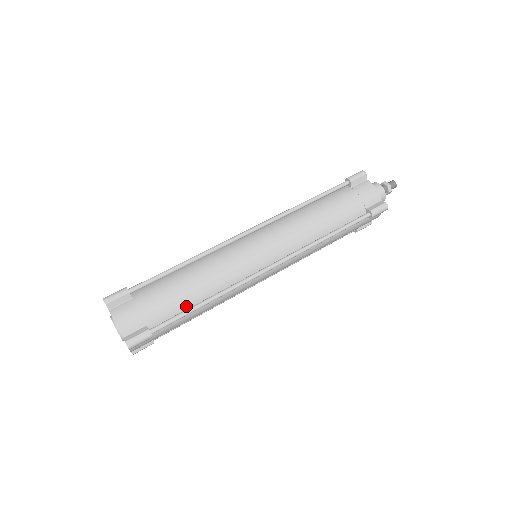
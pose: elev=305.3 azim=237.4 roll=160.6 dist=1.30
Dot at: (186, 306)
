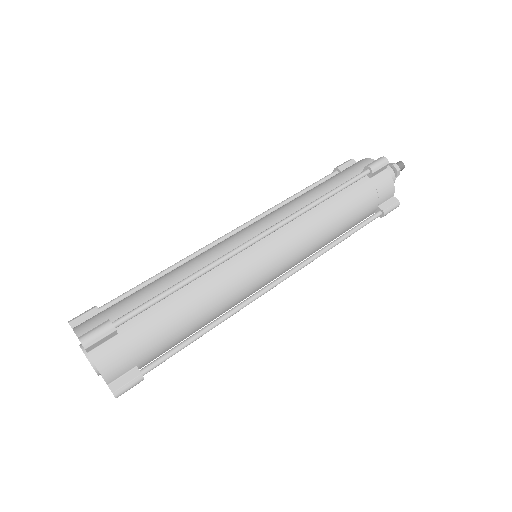
Dot at: (183, 336)
